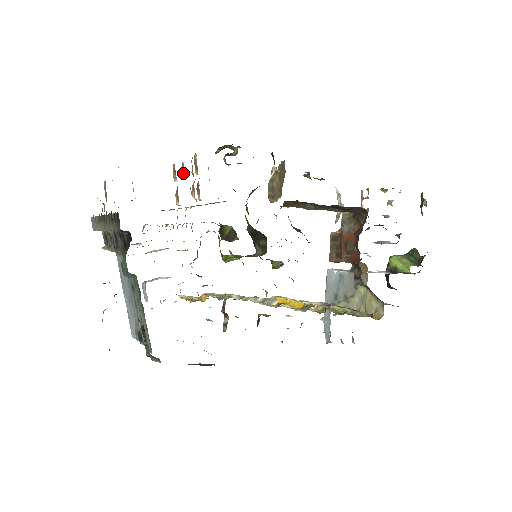
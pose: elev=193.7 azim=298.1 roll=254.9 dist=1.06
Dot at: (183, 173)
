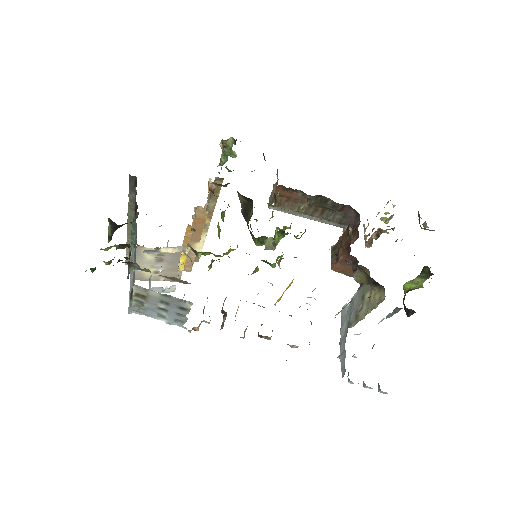
Dot at: occluded
